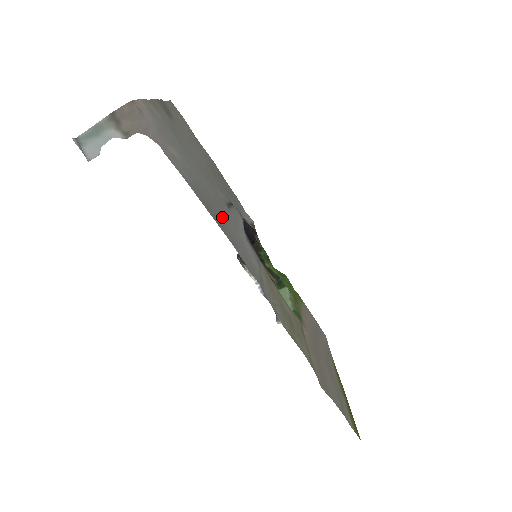
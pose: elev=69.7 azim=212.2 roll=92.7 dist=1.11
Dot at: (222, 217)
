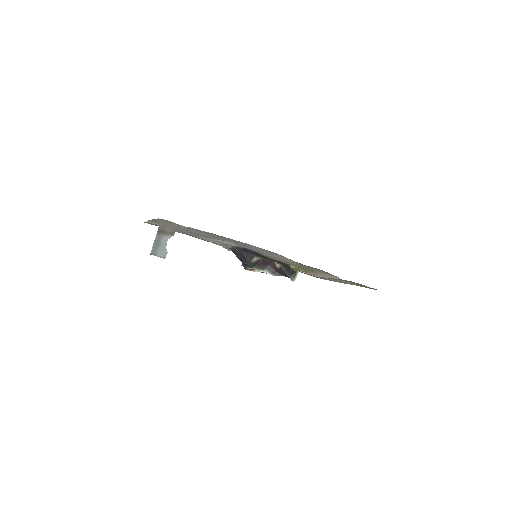
Dot at: (234, 241)
